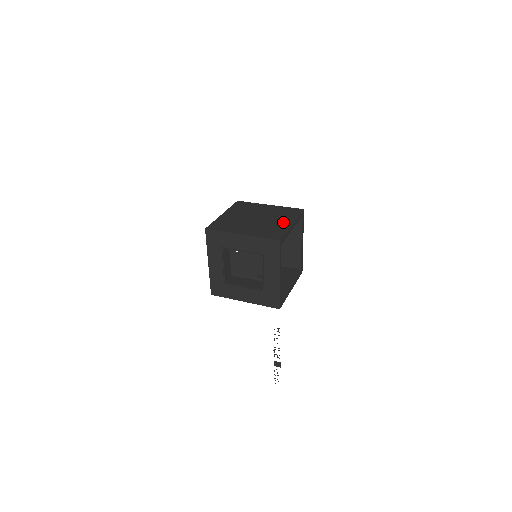
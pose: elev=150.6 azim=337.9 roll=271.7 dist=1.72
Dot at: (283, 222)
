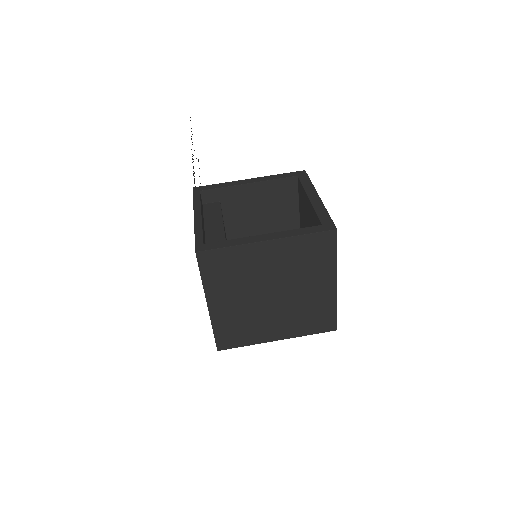
Dot at: (276, 330)
